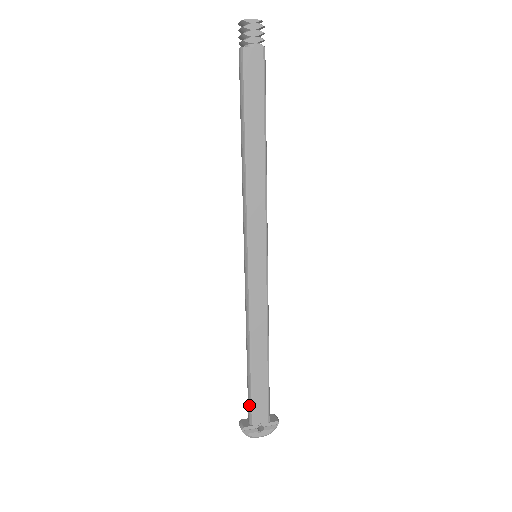
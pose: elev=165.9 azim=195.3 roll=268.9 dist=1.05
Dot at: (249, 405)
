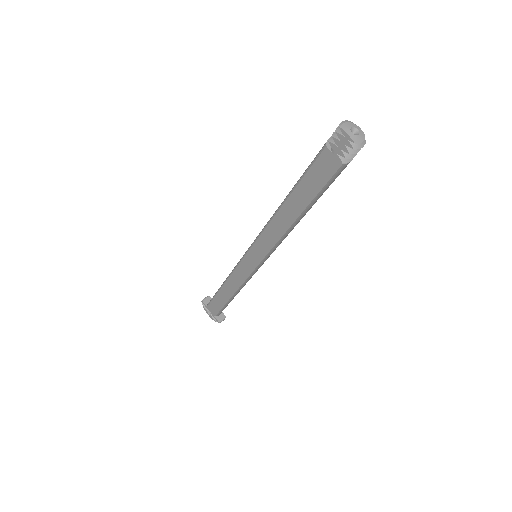
Dot at: occluded
